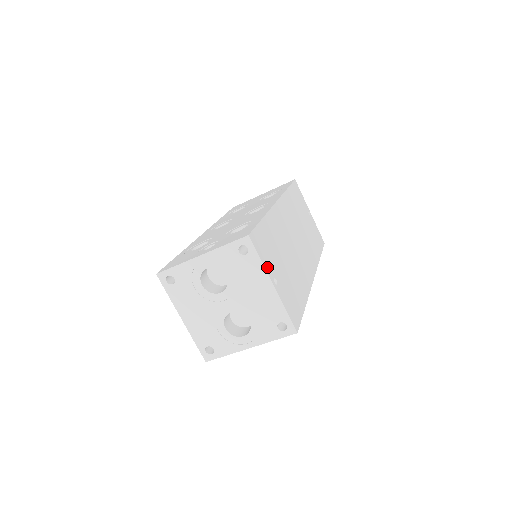
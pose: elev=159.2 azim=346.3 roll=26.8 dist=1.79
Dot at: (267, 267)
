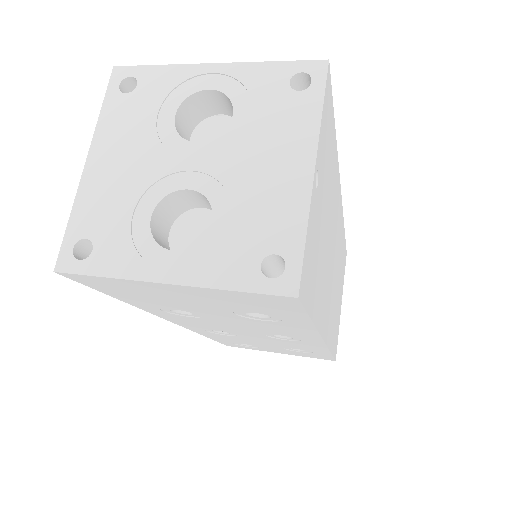
Dot at: (321, 140)
